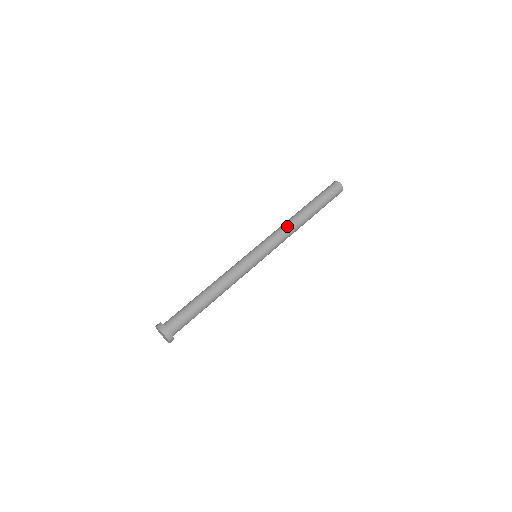
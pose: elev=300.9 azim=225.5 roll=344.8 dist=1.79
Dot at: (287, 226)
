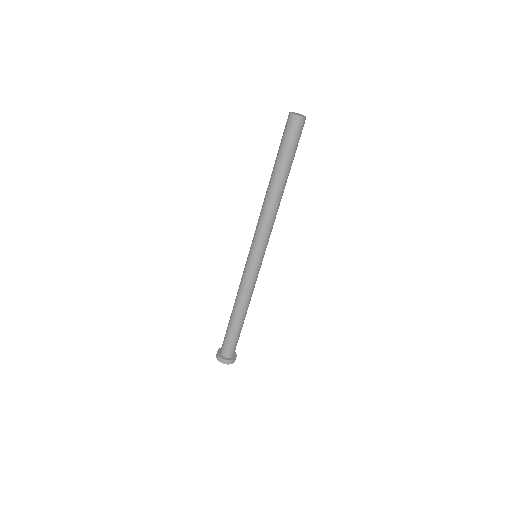
Dot at: (263, 211)
